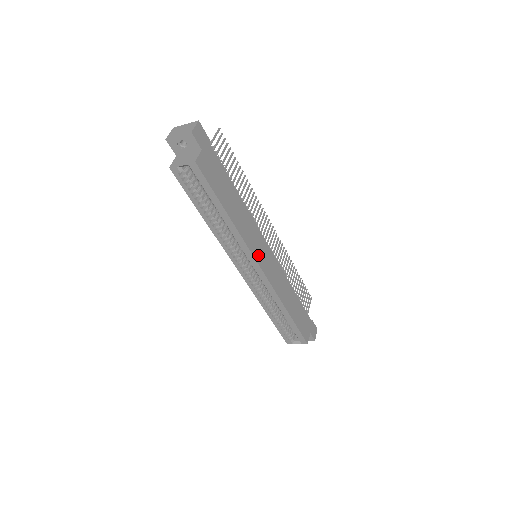
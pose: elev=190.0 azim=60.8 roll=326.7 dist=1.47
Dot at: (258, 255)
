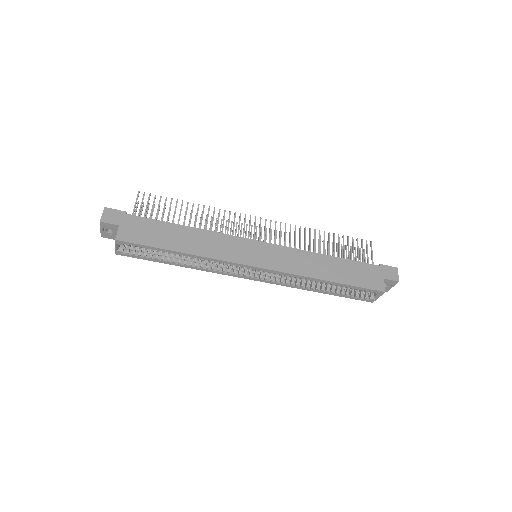
Dot at: (244, 258)
